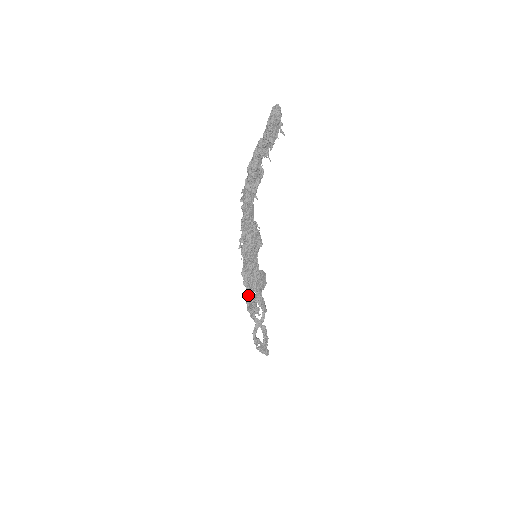
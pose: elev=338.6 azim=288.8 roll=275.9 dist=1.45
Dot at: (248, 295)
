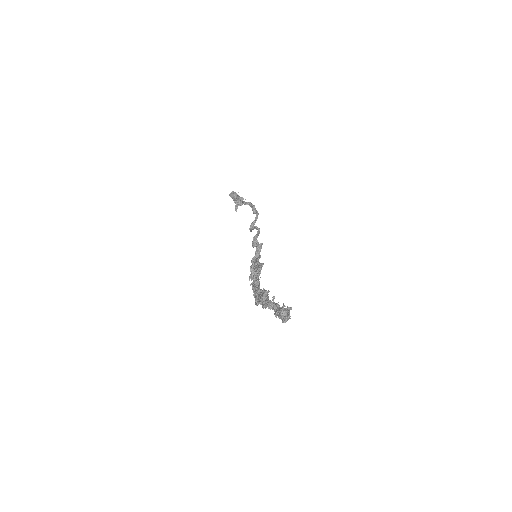
Dot at: (231, 197)
